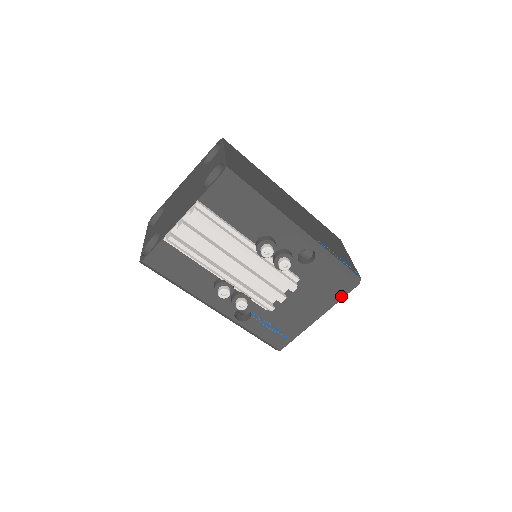
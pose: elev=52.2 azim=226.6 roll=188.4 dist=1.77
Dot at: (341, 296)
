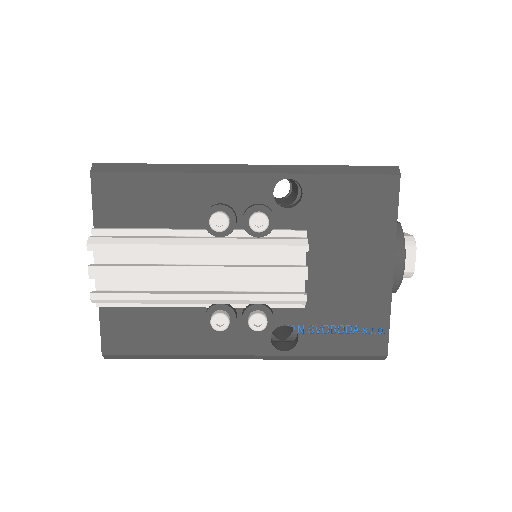
Dot at: (392, 211)
